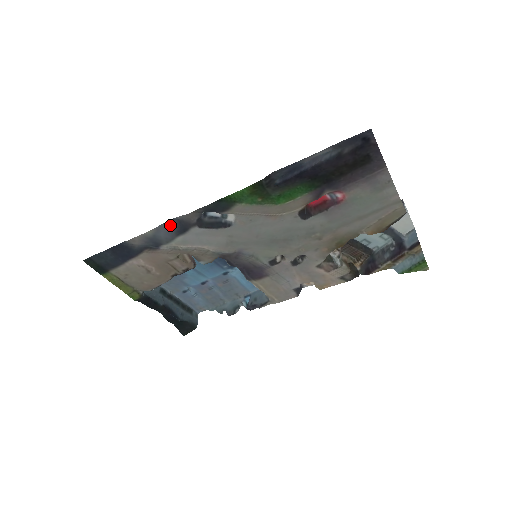
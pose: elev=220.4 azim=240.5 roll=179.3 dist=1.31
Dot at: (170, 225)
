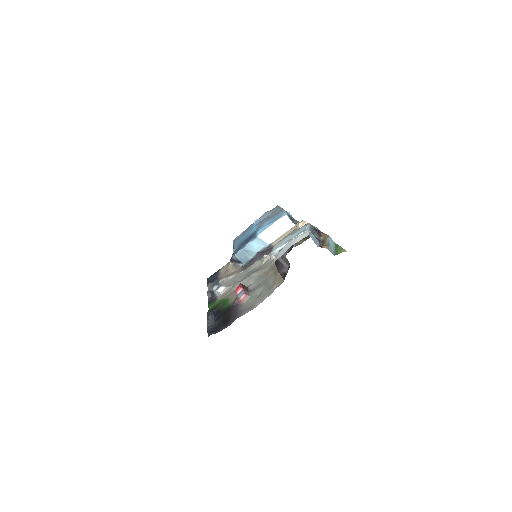
Dot at: occluded
